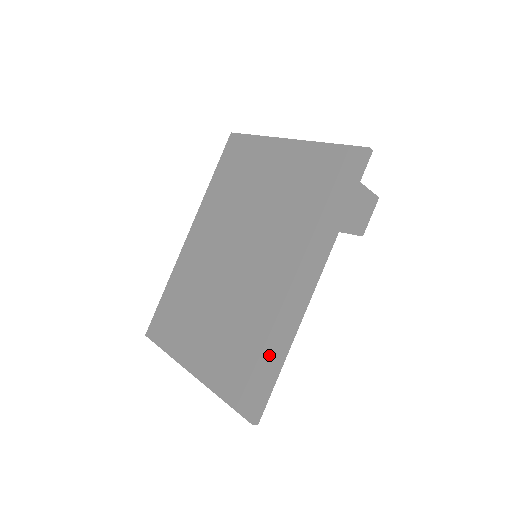
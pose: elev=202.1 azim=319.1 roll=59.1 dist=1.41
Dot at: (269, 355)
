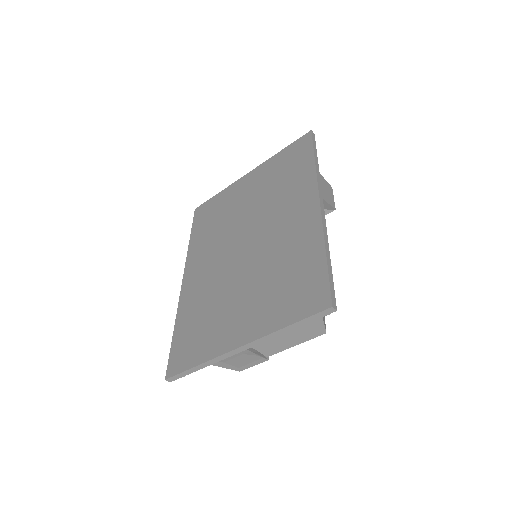
Dot at: (313, 258)
